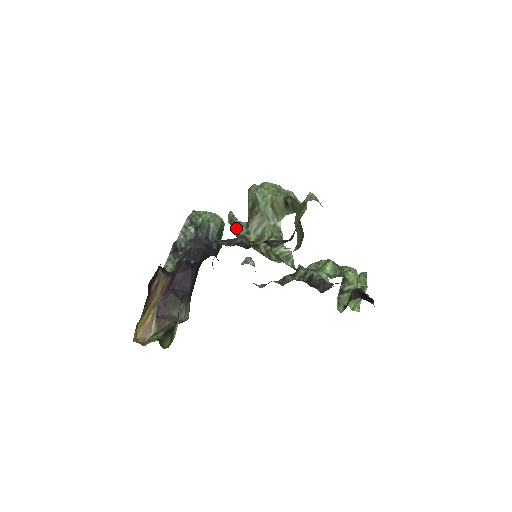
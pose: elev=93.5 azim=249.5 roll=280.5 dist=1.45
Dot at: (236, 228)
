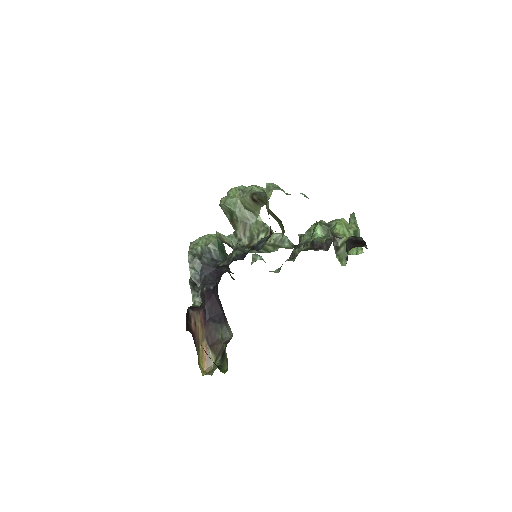
Dot at: (228, 243)
